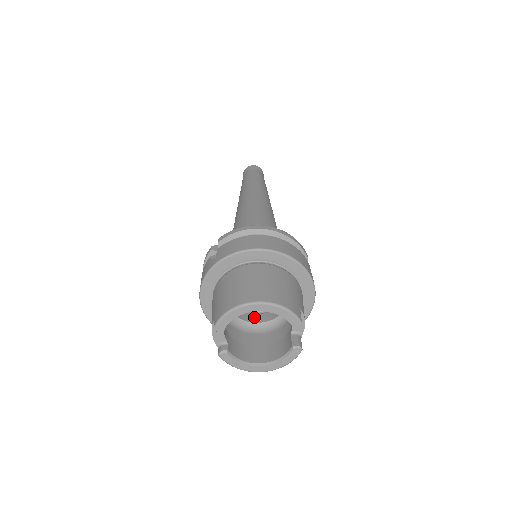
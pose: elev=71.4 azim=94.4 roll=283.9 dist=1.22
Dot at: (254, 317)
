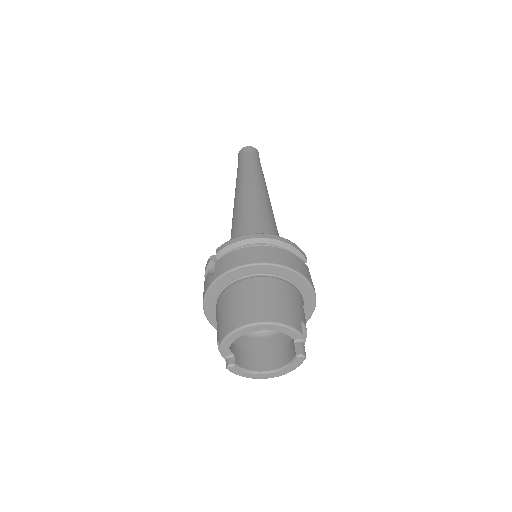
Dot at: occluded
